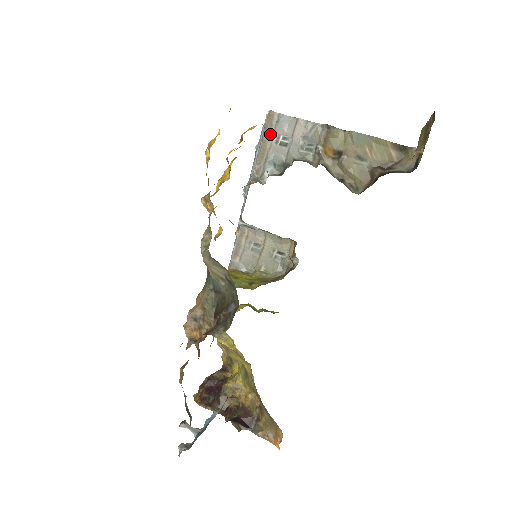
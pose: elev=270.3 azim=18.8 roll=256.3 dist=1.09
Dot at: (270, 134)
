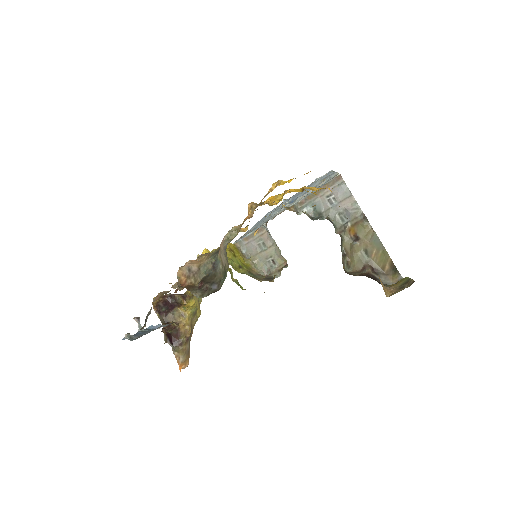
Dot at: occluded
